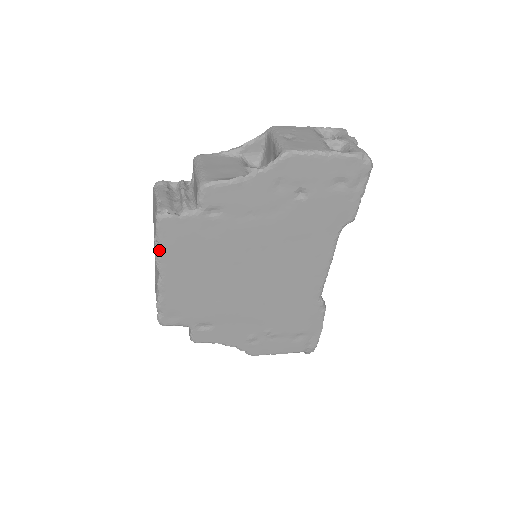
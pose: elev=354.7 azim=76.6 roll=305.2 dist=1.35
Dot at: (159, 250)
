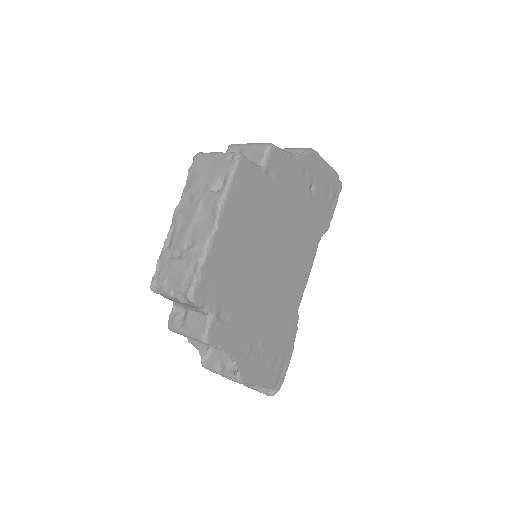
Dot at: (228, 192)
